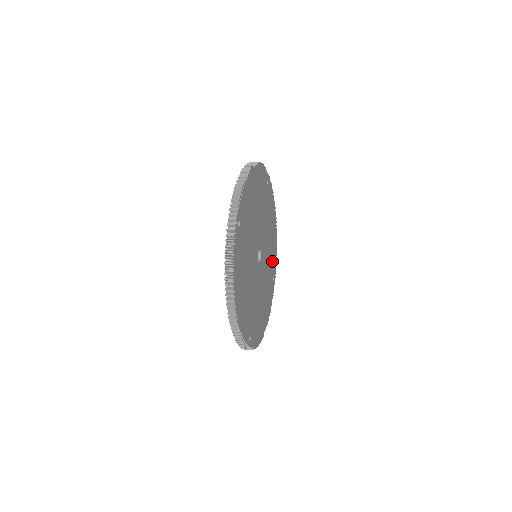
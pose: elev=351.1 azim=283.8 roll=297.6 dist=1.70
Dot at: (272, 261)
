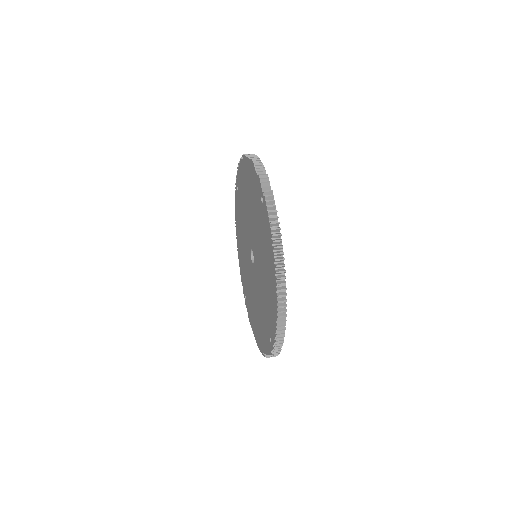
Dot at: occluded
